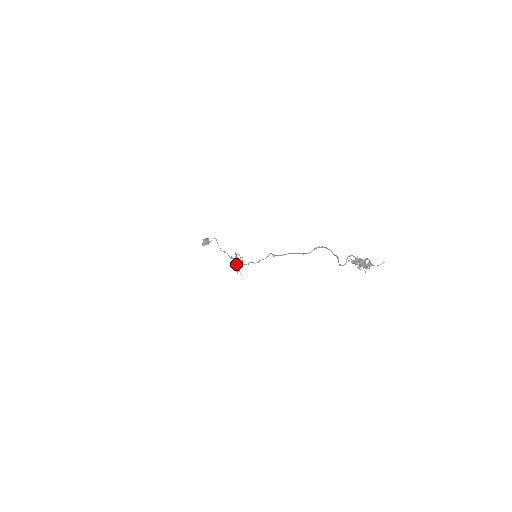
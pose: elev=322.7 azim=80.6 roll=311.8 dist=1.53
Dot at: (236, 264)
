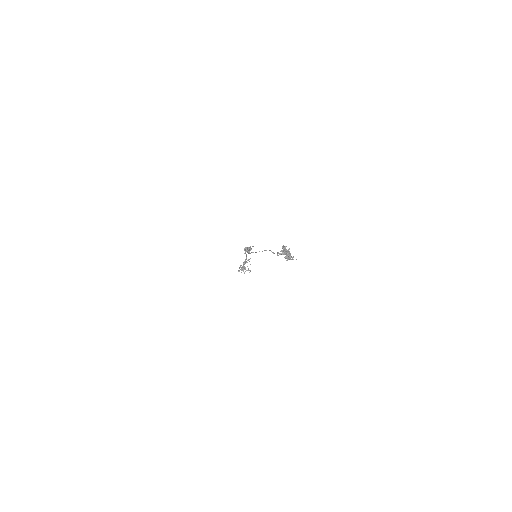
Dot at: (244, 262)
